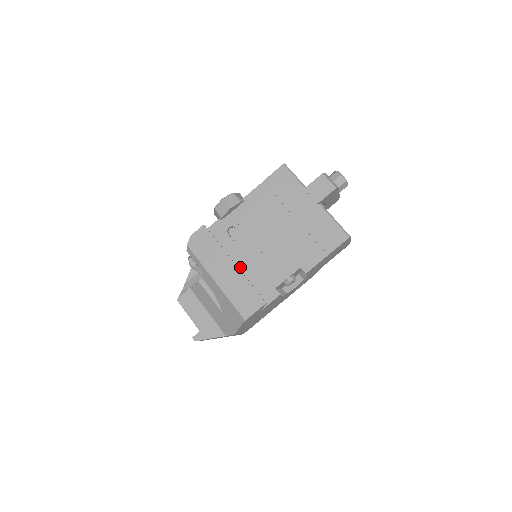
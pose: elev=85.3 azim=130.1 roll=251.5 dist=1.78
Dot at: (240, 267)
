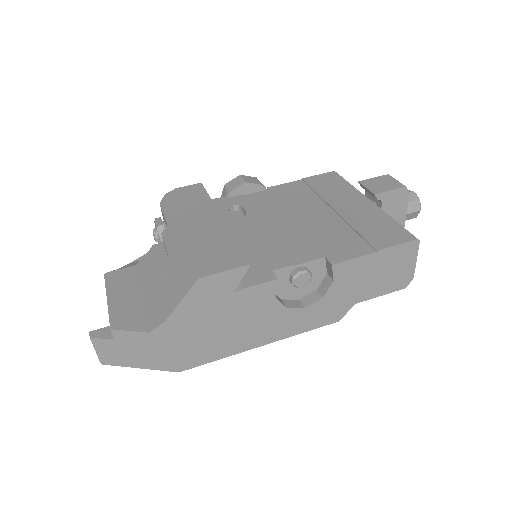
Dot at: occluded
